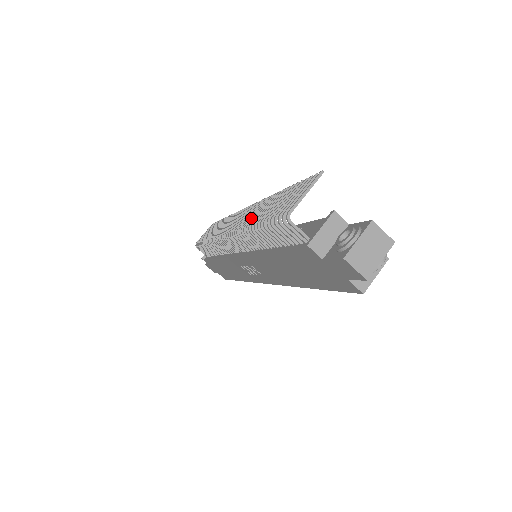
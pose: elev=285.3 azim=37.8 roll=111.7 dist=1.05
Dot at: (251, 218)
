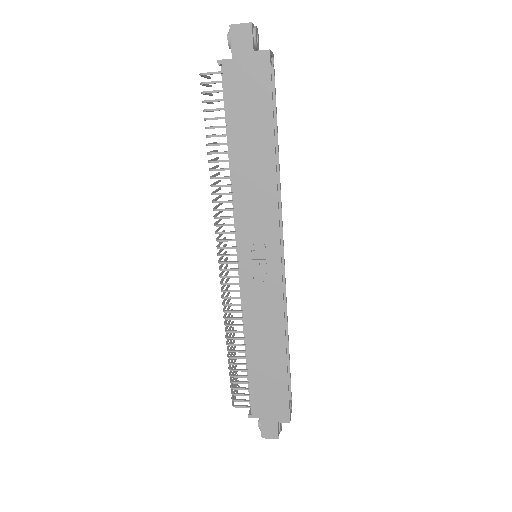
Dot at: (212, 184)
